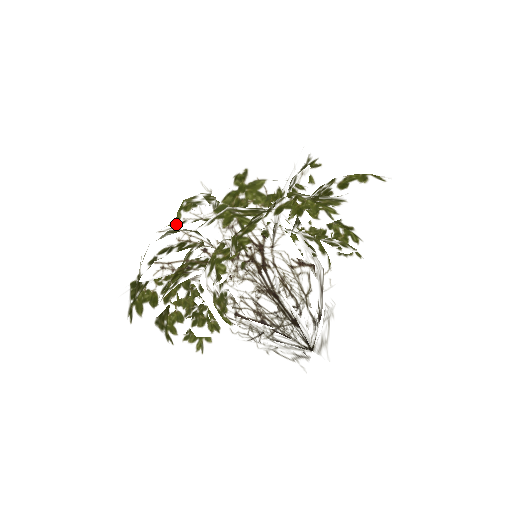
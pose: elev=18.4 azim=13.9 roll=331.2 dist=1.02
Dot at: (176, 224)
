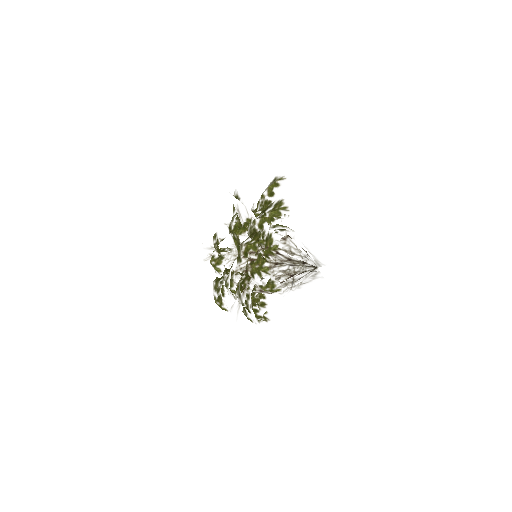
Dot at: (231, 271)
